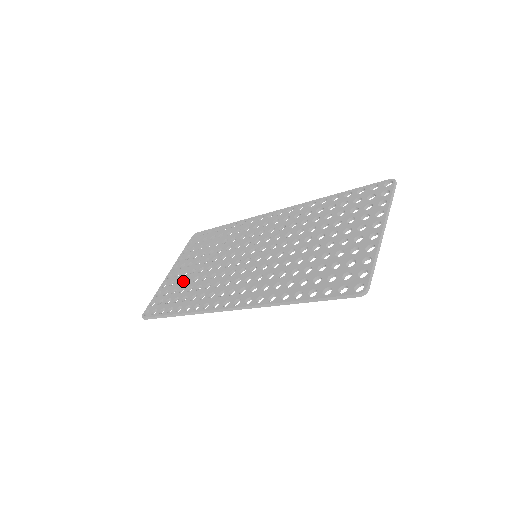
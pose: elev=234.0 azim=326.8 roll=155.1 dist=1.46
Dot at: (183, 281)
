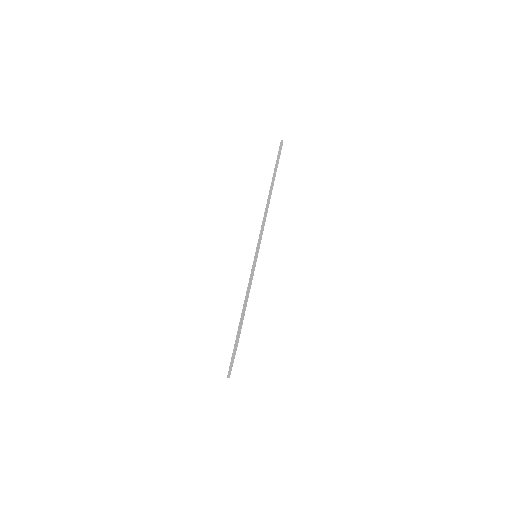
Dot at: occluded
